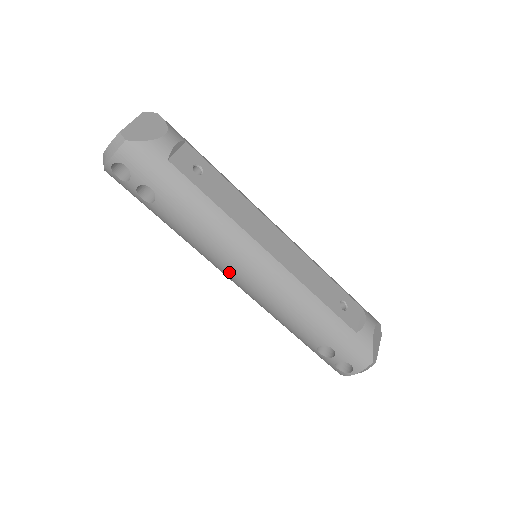
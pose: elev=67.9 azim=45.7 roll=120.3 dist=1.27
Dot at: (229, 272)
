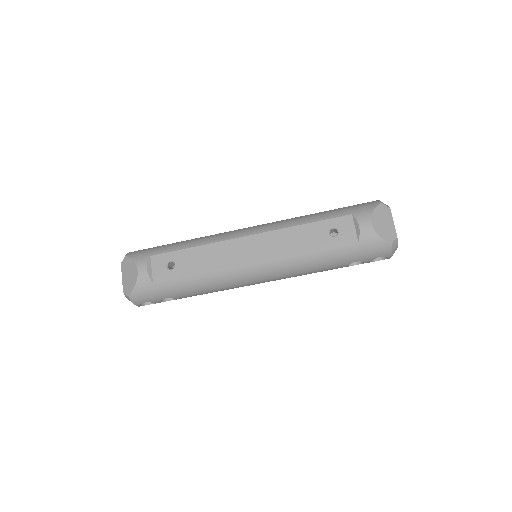
Dot at: occluded
